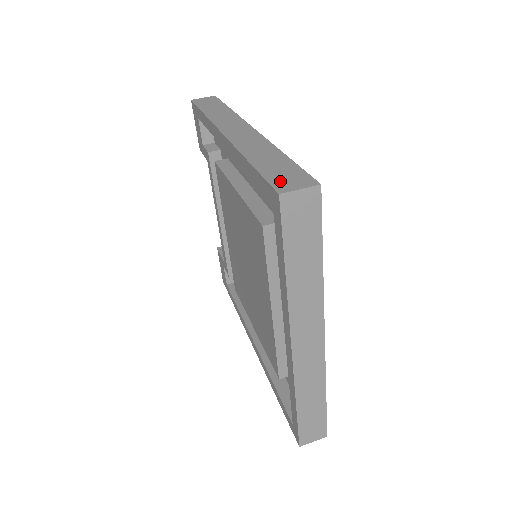
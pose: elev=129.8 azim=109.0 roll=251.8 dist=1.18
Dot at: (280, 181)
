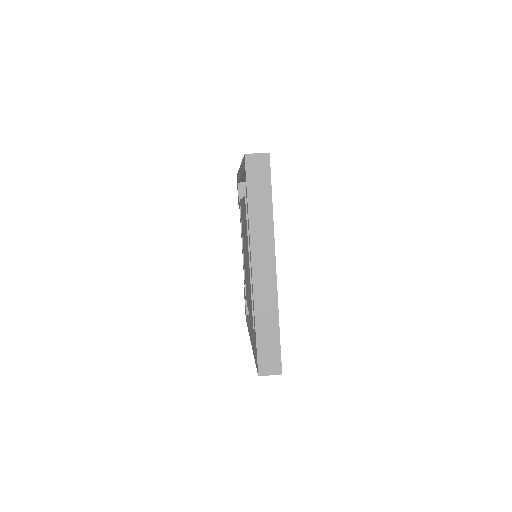
Dot at: occluded
